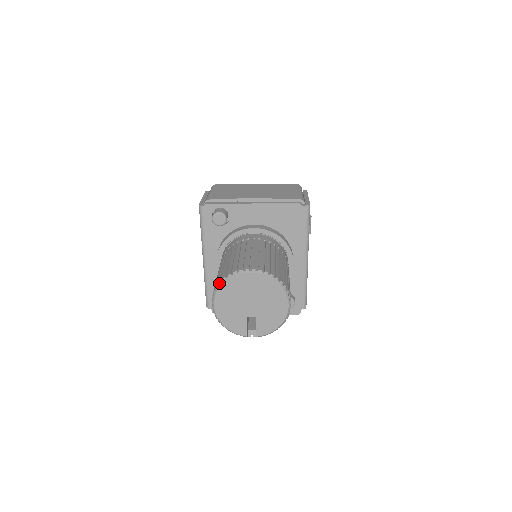
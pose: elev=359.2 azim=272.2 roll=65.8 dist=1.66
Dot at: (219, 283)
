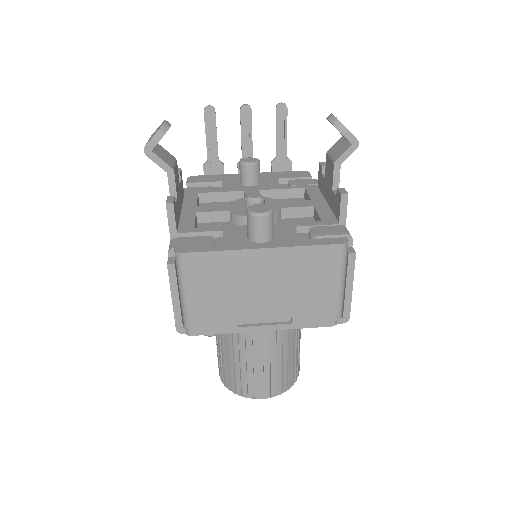
Dot at: occluded
